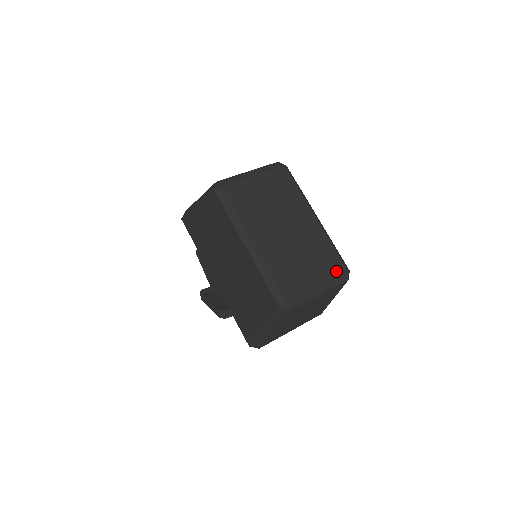
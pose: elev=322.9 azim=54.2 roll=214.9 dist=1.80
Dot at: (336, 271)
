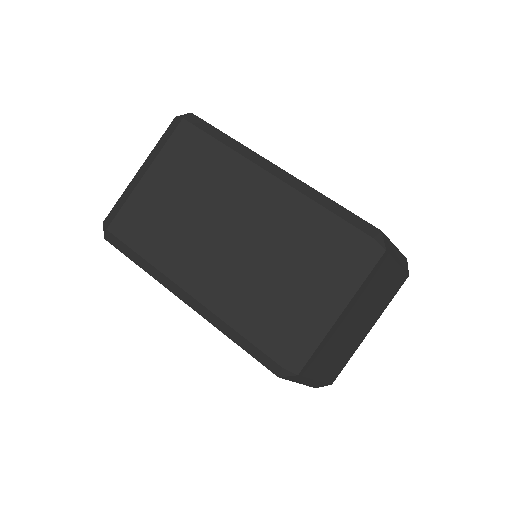
Dot at: (350, 253)
